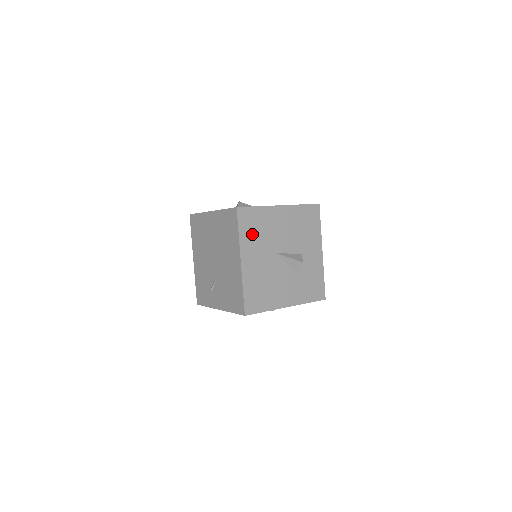
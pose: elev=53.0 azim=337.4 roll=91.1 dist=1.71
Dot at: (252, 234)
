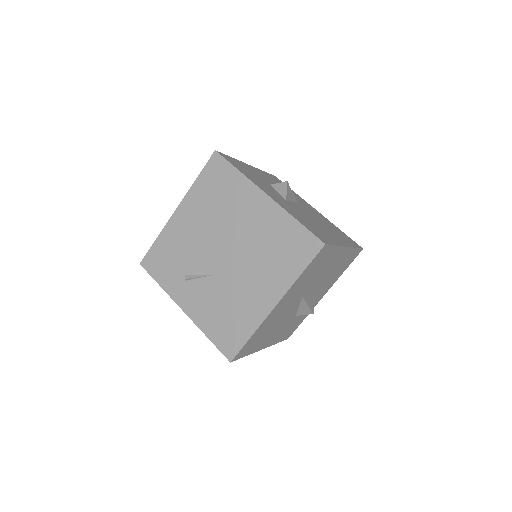
Dot at: (307, 276)
